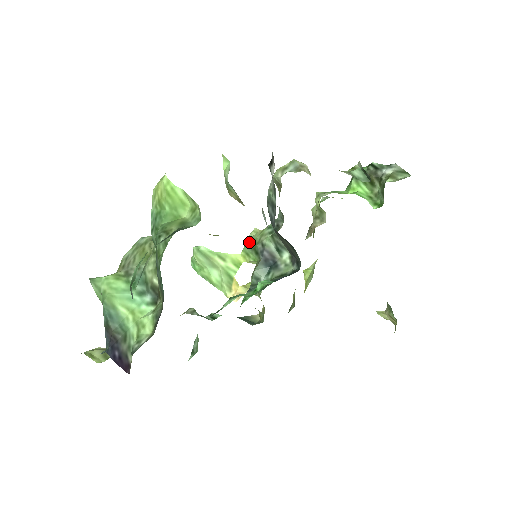
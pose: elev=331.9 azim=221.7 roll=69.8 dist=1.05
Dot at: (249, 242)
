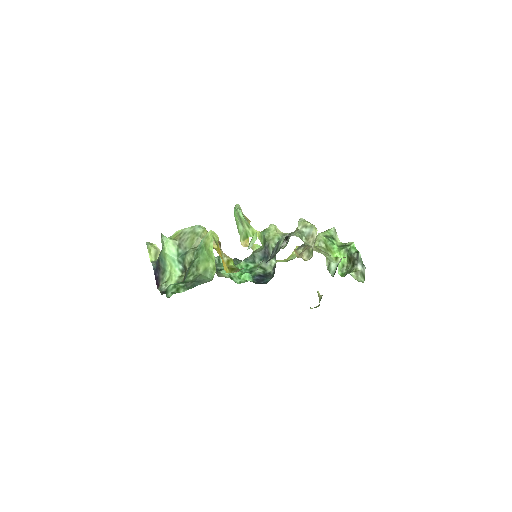
Dot at: (266, 233)
